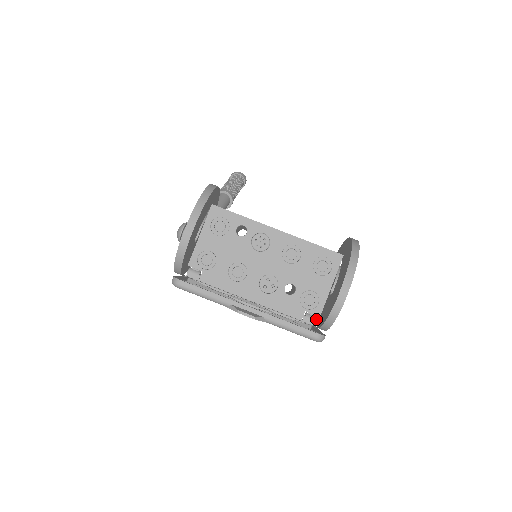
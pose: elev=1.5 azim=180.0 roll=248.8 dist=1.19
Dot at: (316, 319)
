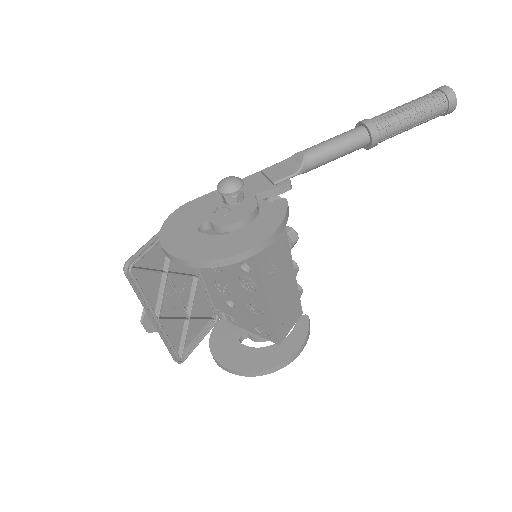
Dot at: (224, 319)
